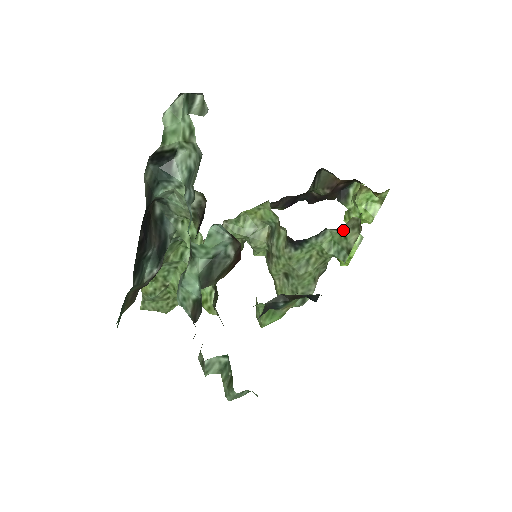
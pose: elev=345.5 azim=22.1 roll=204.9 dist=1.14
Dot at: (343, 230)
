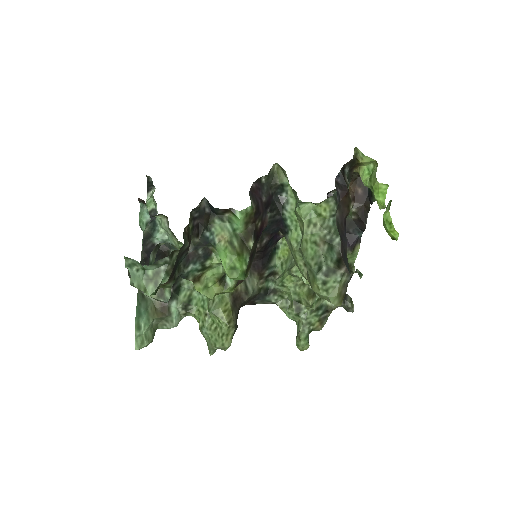
Dot at: (284, 183)
